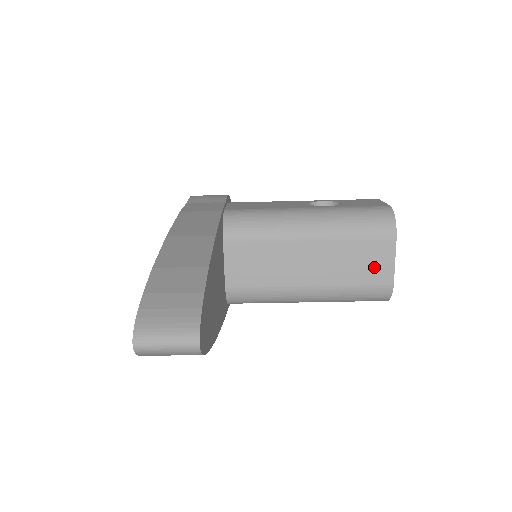
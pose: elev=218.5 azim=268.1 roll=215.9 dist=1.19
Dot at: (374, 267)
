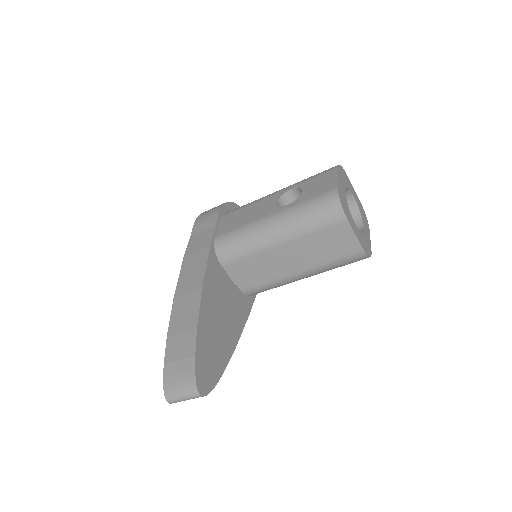
Dot at: (341, 245)
